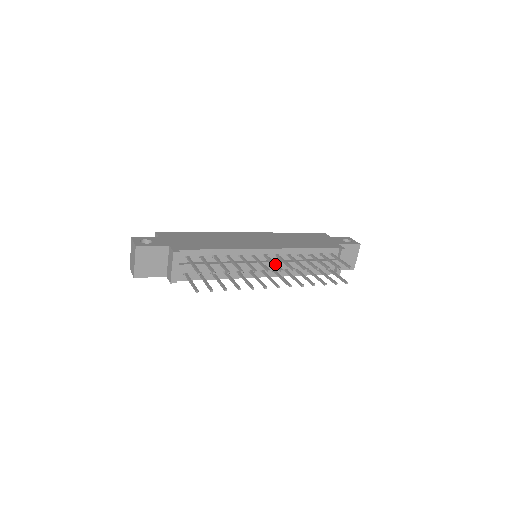
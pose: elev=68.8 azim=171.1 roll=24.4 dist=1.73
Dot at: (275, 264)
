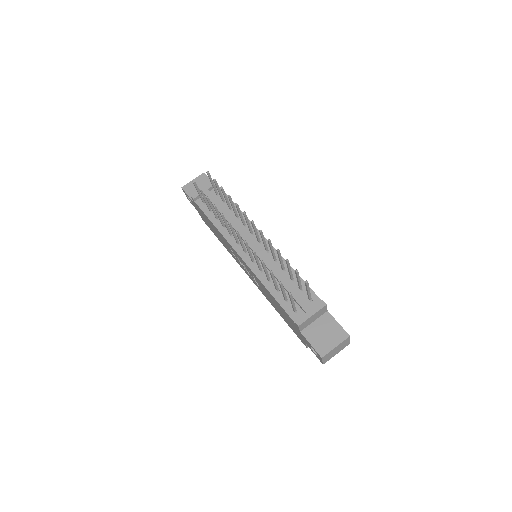
Dot at: (255, 227)
